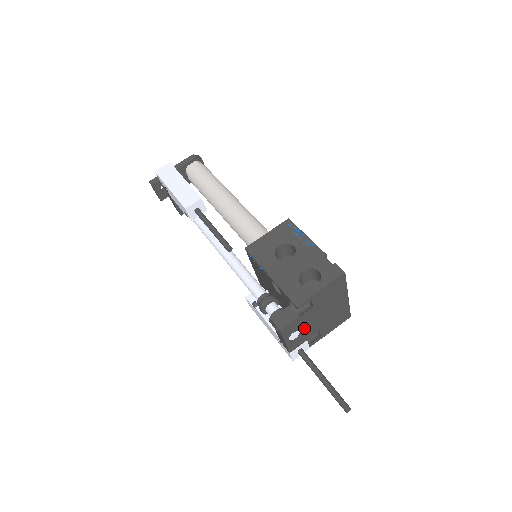
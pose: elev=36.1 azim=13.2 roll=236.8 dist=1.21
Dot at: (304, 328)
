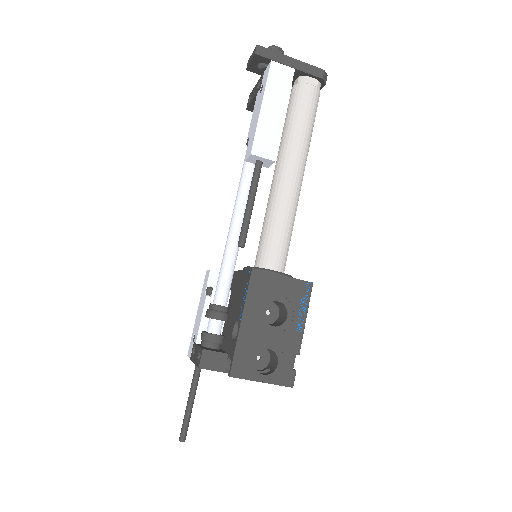
Dot at: occluded
